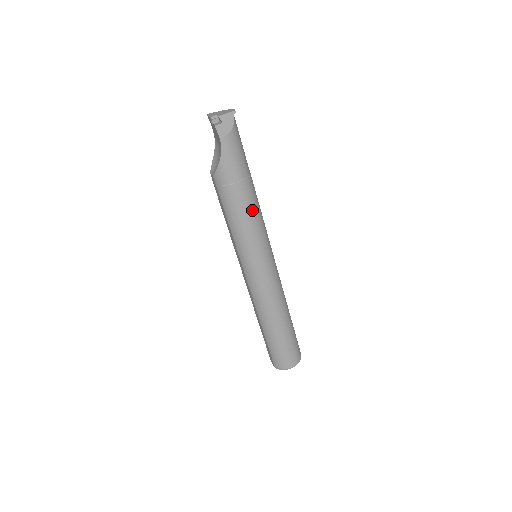
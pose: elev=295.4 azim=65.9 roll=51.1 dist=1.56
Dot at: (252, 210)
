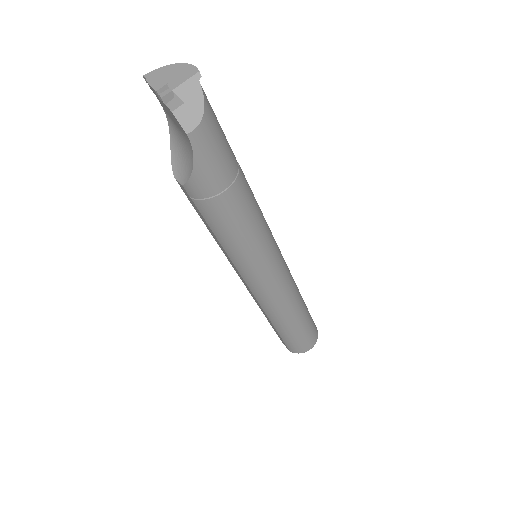
Dot at: (250, 216)
